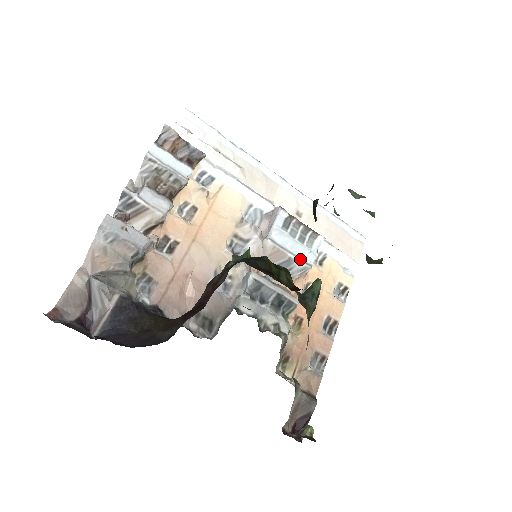
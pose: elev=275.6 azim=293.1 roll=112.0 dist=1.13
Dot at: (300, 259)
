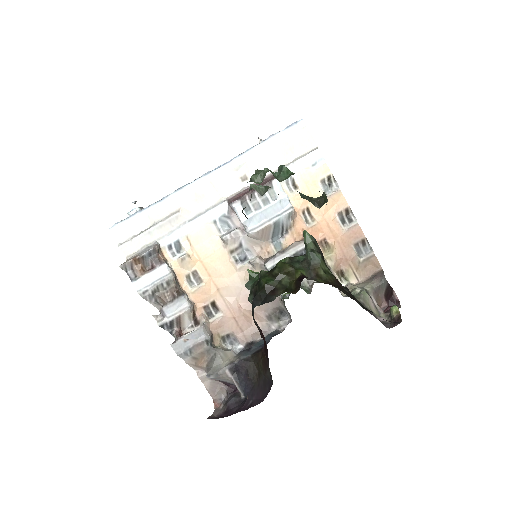
Dot at: (280, 214)
